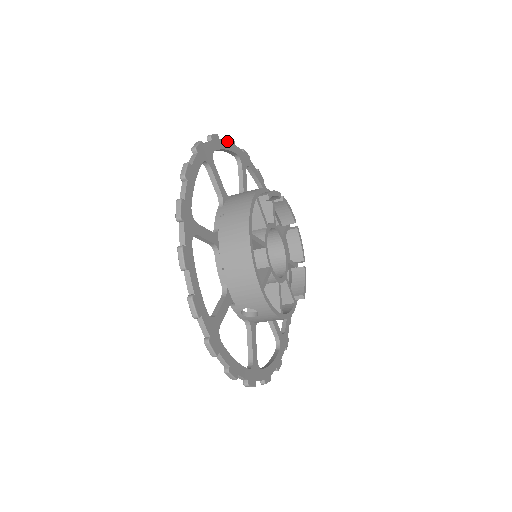
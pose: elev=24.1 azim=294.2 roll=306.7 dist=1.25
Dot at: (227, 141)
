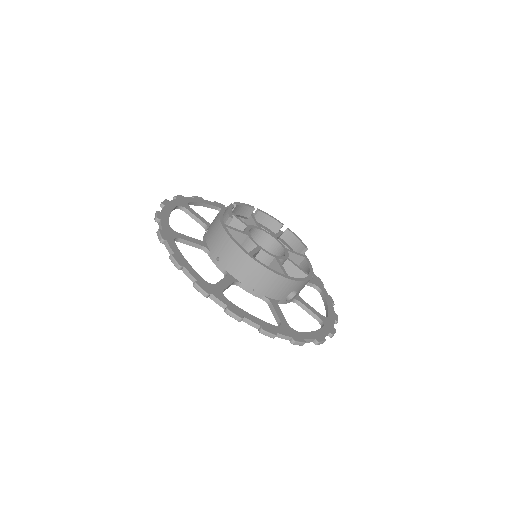
Dot at: (164, 206)
